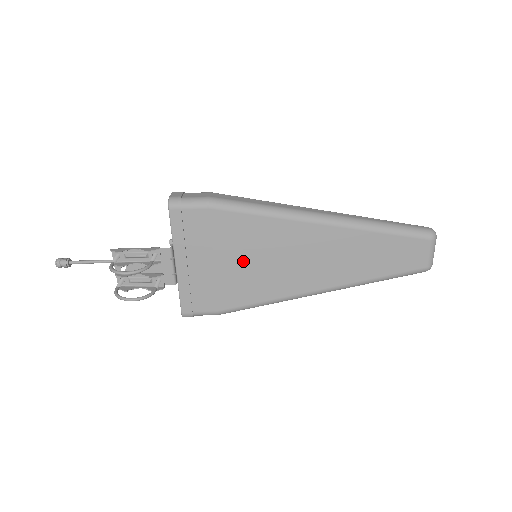
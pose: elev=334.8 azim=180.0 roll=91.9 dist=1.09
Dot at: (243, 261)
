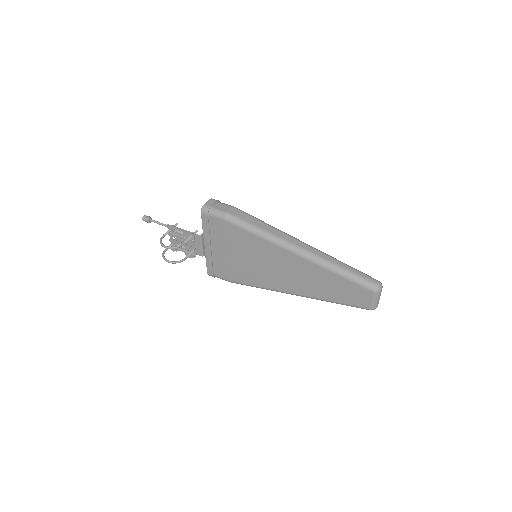
Dot at: (244, 258)
